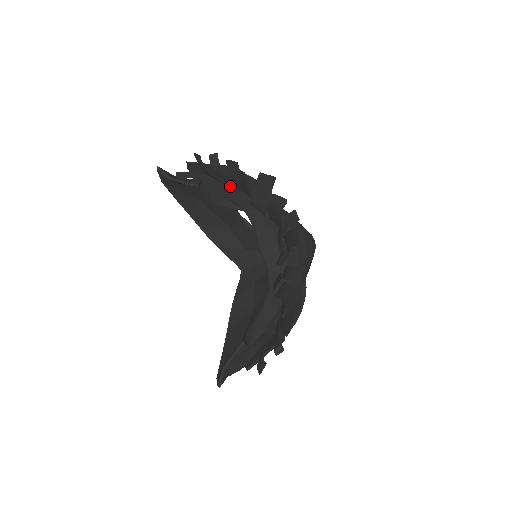
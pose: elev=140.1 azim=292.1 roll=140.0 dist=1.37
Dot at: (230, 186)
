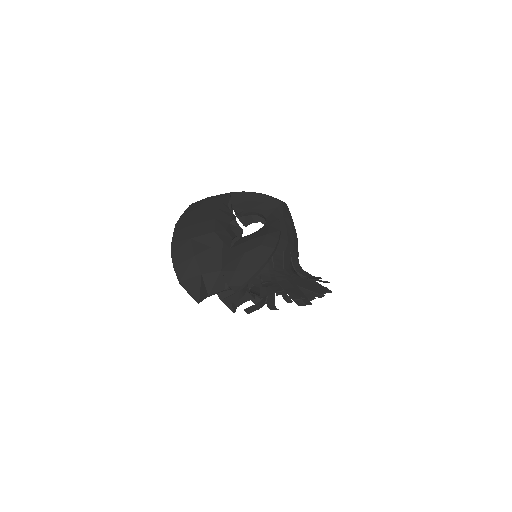
Dot at: occluded
